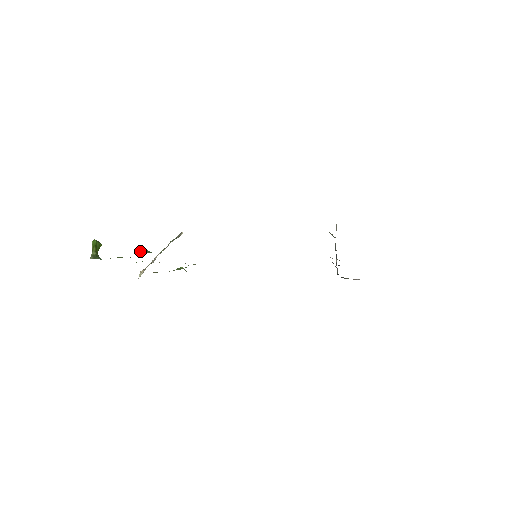
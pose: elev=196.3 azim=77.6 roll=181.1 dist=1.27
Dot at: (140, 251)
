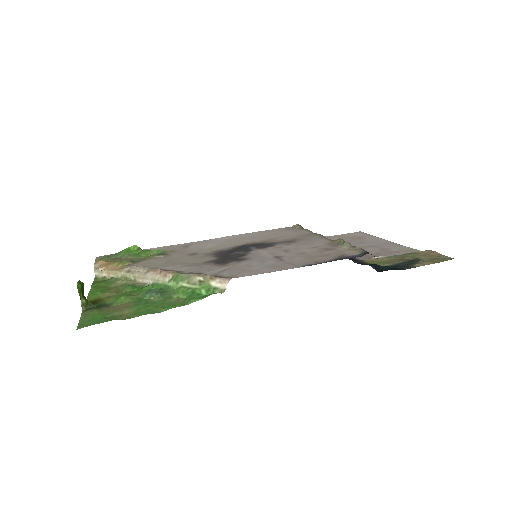
Dot at: (150, 293)
